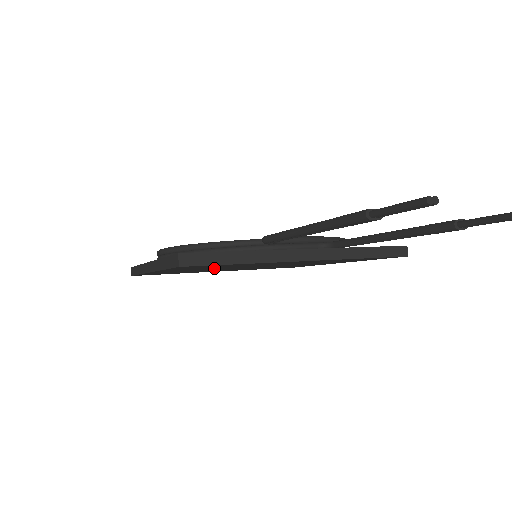
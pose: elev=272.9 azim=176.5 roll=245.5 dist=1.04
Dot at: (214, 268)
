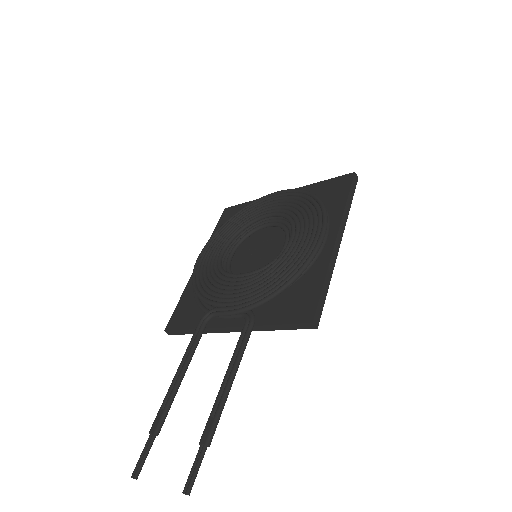
Dot at: occluded
